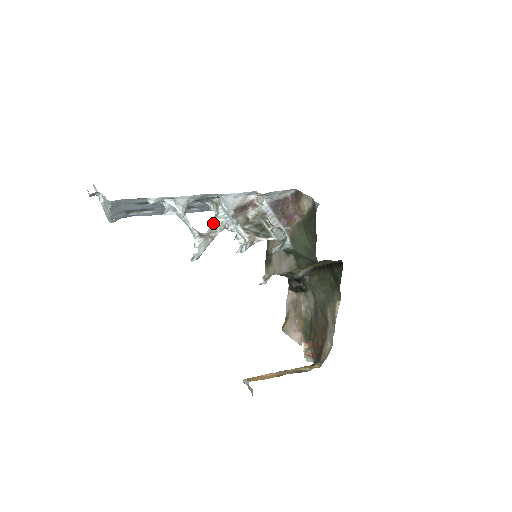
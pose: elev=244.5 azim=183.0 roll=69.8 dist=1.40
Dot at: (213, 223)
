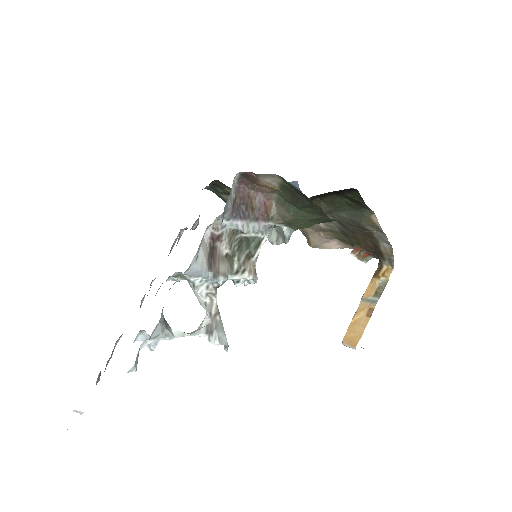
Dot at: (200, 297)
